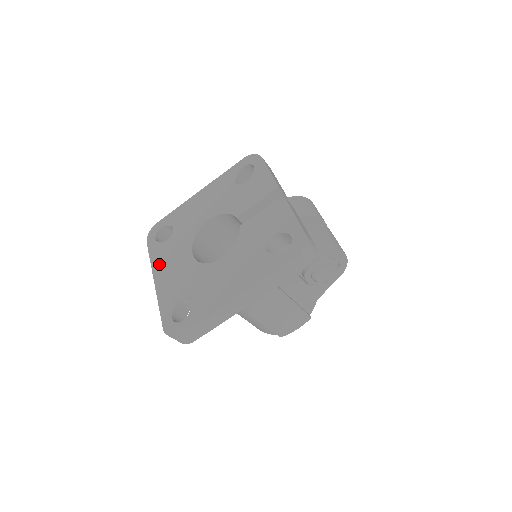
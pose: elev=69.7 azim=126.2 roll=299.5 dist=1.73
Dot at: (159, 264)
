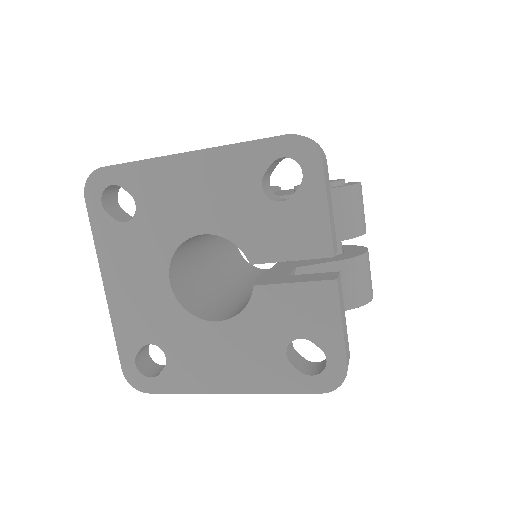
Dot at: (111, 262)
